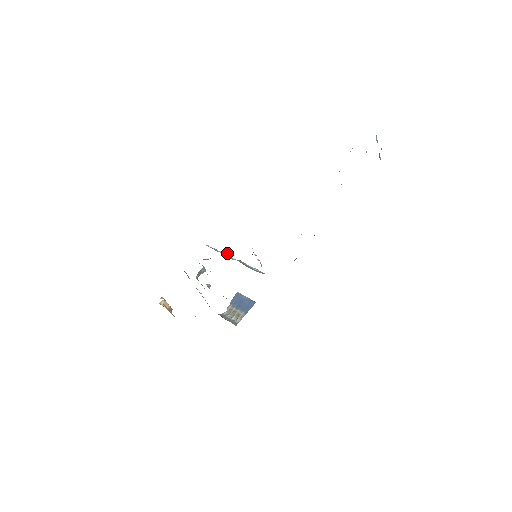
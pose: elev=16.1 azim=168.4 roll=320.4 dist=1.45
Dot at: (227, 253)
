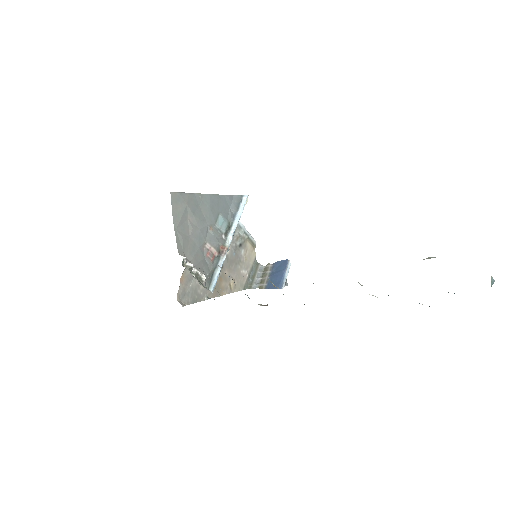
Dot at: (217, 228)
